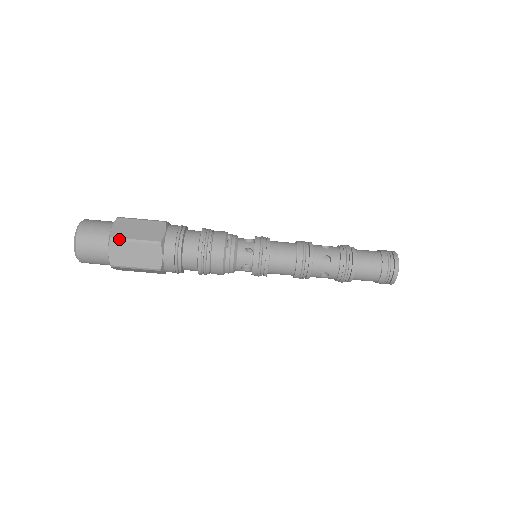
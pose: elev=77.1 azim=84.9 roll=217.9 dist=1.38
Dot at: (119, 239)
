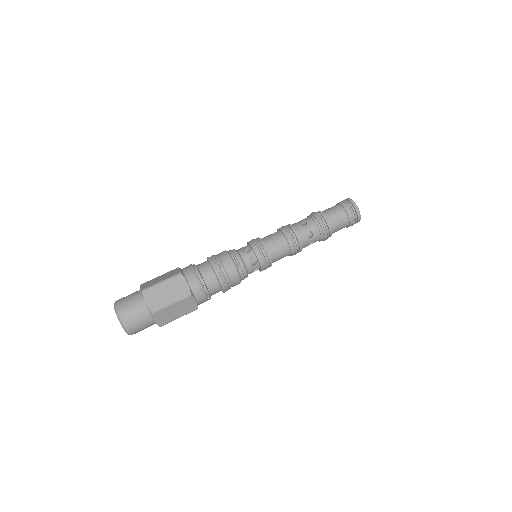
Dot at: (159, 309)
